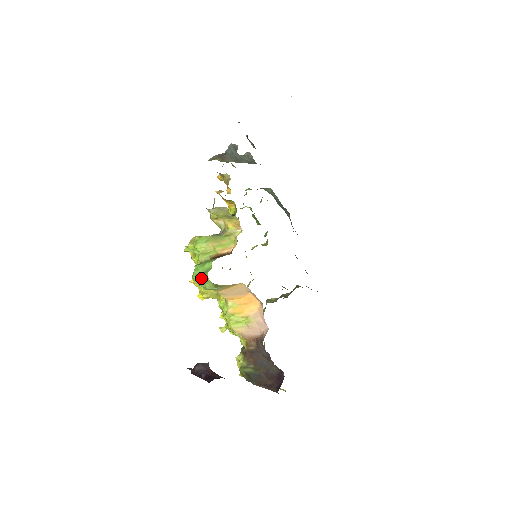
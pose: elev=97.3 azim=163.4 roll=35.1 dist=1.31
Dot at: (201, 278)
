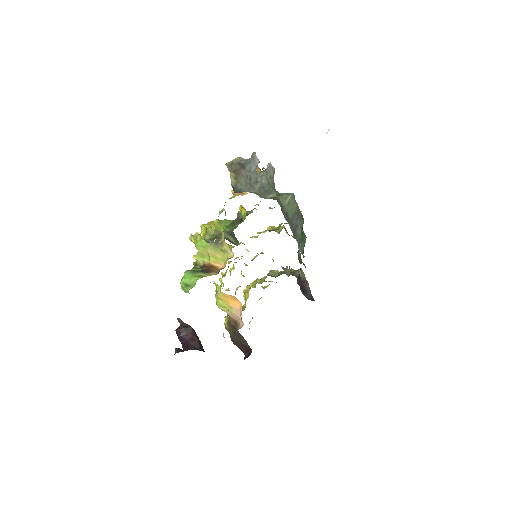
Dot at: (185, 289)
